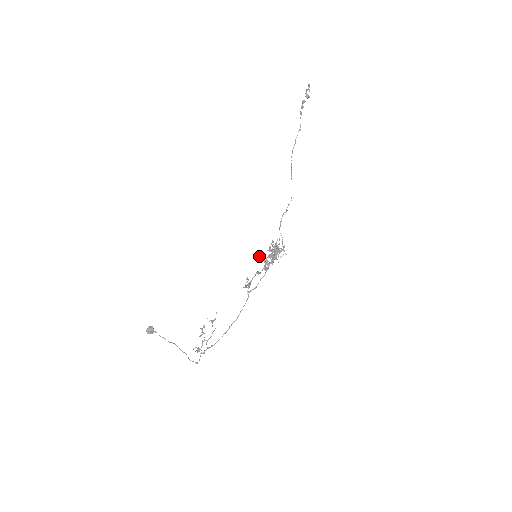
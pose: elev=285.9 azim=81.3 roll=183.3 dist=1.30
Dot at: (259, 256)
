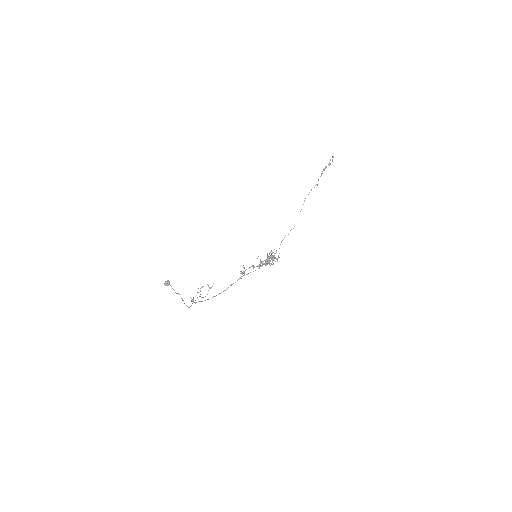
Dot at: (258, 256)
